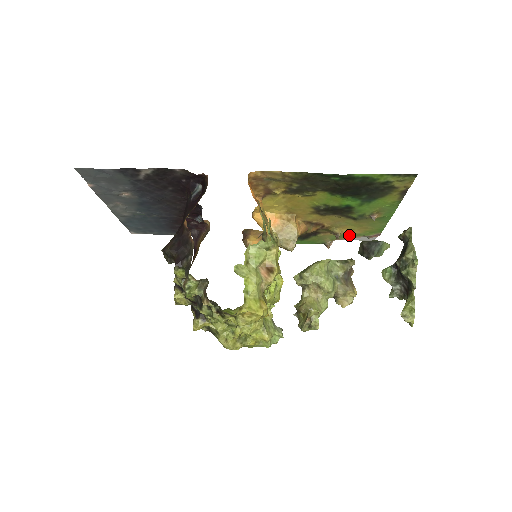
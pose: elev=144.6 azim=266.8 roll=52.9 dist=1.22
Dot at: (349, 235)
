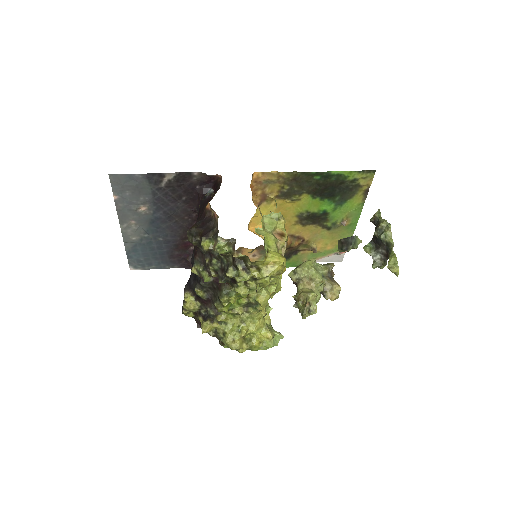
Dot at: (323, 253)
